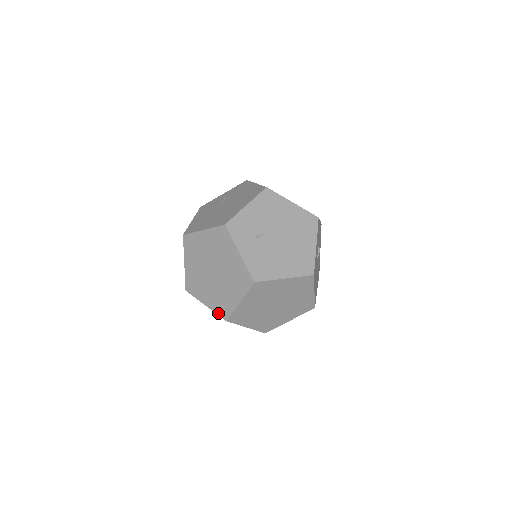
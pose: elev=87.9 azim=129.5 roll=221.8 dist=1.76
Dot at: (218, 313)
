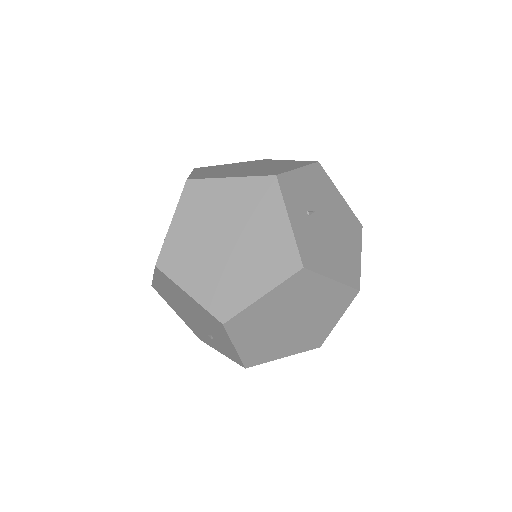
Dot at: (210, 309)
